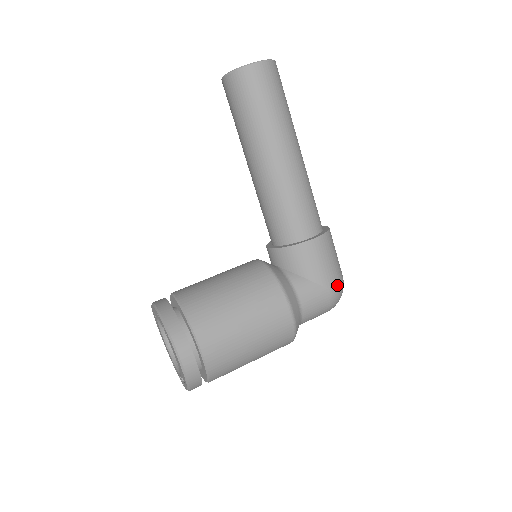
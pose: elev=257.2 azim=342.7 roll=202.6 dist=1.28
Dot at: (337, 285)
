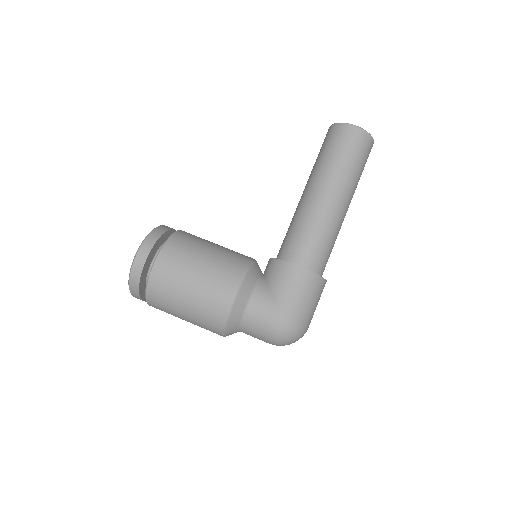
Dot at: (291, 320)
